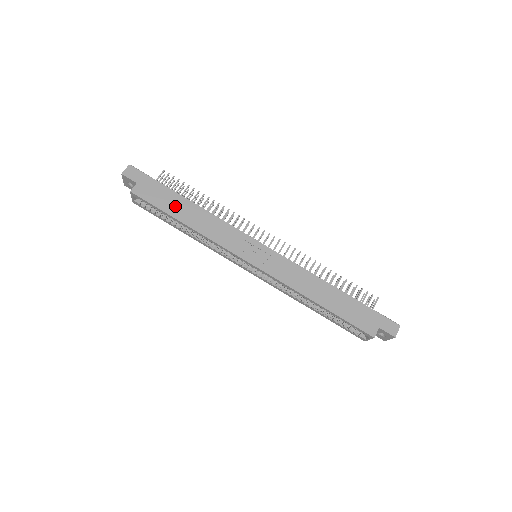
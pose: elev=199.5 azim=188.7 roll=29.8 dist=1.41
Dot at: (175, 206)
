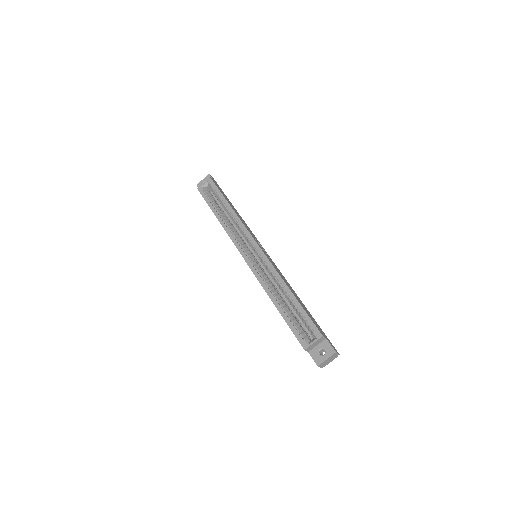
Dot at: occluded
